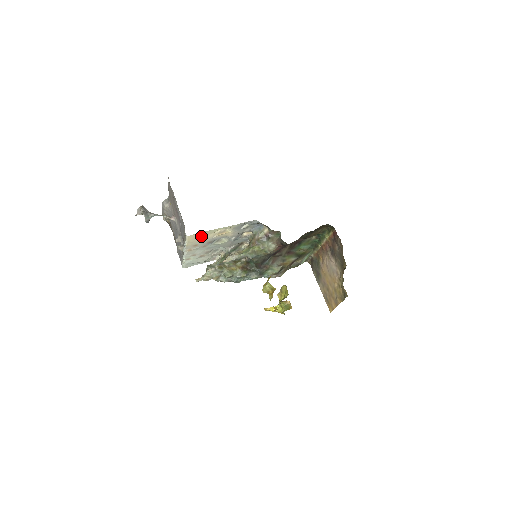
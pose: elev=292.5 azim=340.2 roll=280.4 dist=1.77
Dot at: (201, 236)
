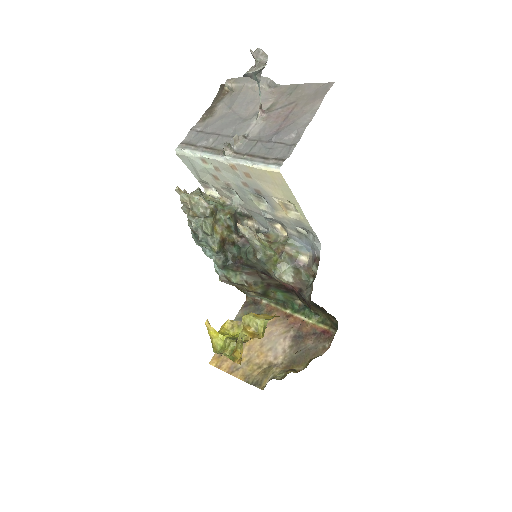
Dot at: (276, 184)
